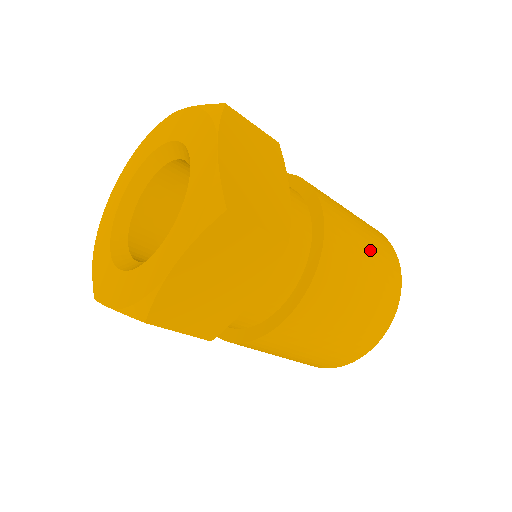
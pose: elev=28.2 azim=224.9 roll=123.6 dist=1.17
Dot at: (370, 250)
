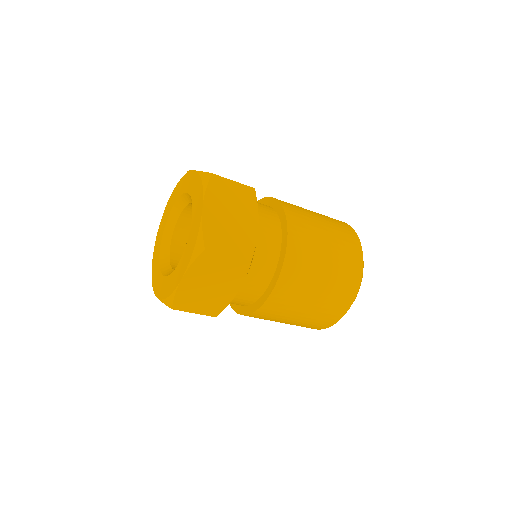
Dot at: occluded
